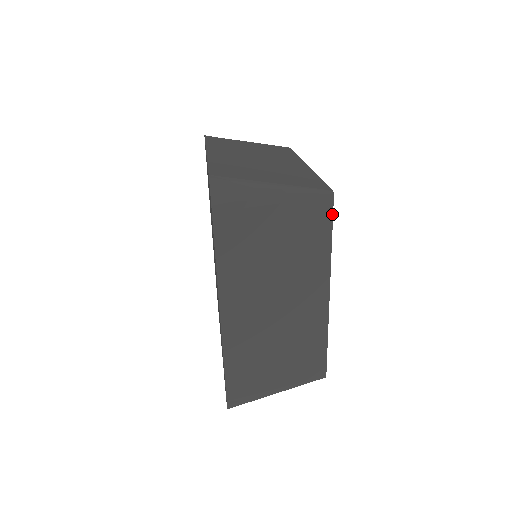
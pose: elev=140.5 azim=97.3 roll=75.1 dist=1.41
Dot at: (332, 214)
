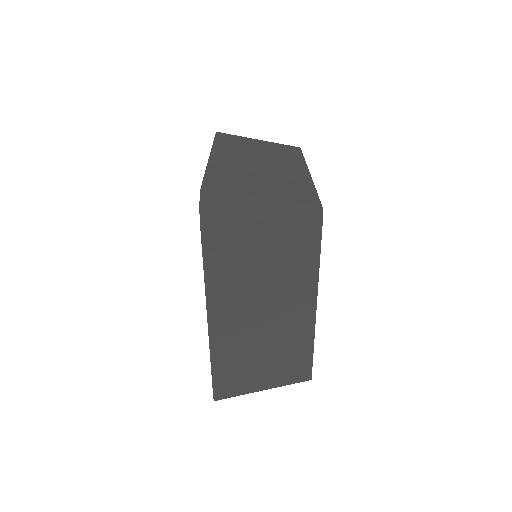
Dot at: (321, 230)
